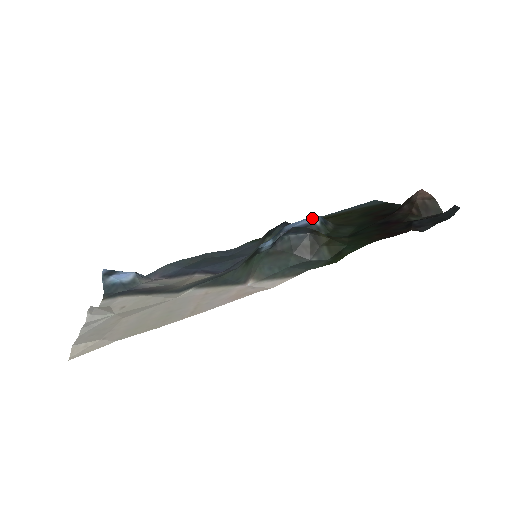
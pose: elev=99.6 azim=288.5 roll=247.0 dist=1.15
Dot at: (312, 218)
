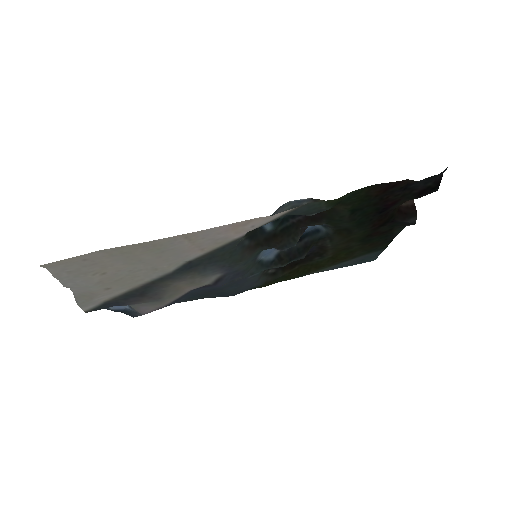
Dot at: occluded
